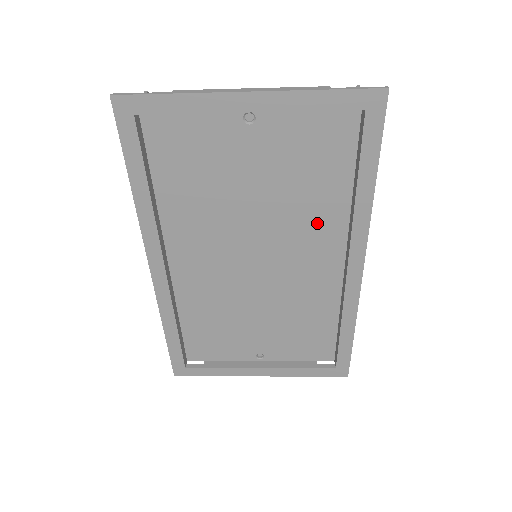
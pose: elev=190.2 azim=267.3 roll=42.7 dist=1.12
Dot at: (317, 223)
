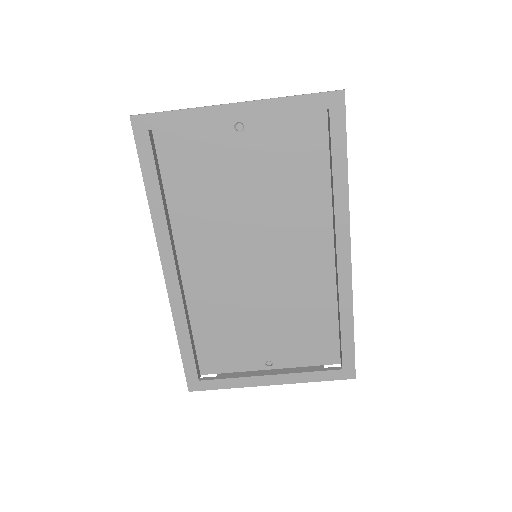
Dot at: (305, 216)
